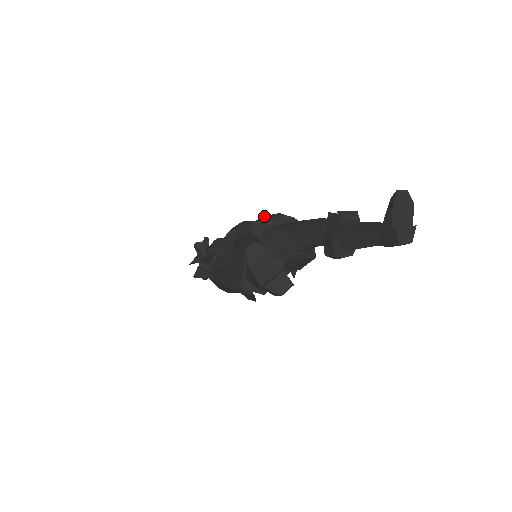
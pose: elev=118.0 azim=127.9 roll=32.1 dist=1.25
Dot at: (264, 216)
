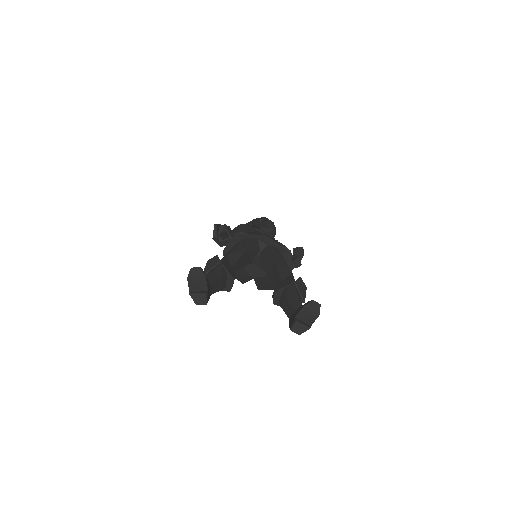
Dot at: occluded
